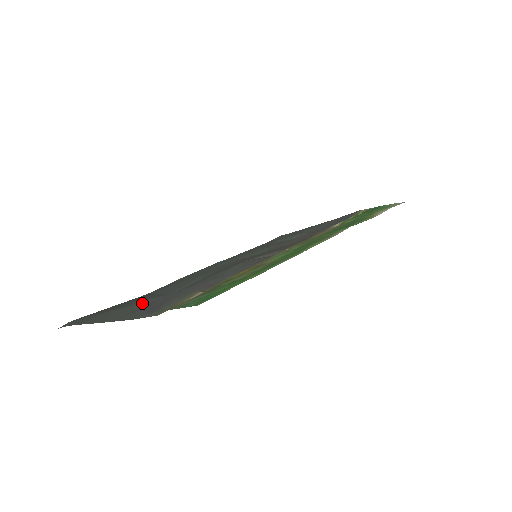
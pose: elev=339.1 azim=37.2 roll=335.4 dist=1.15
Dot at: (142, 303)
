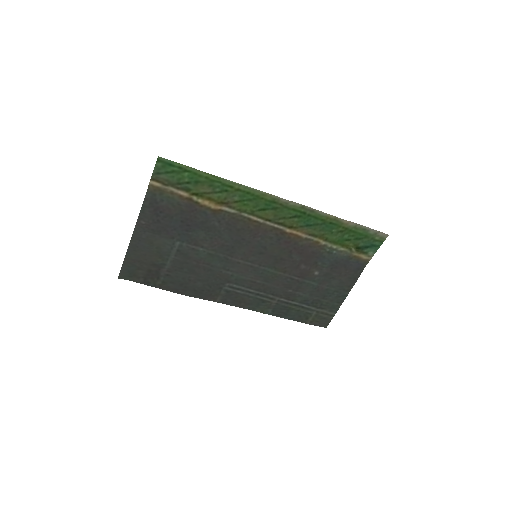
Dot at: (162, 243)
